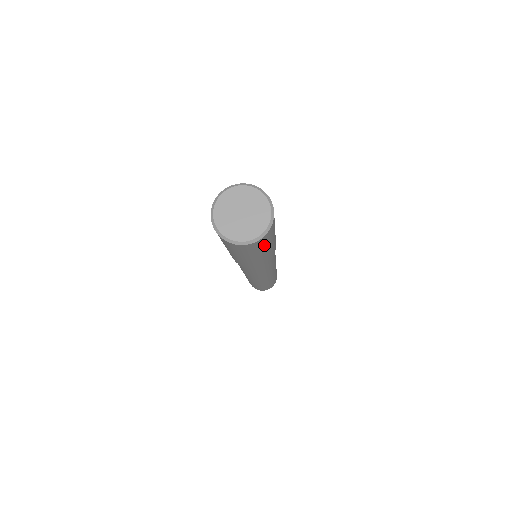
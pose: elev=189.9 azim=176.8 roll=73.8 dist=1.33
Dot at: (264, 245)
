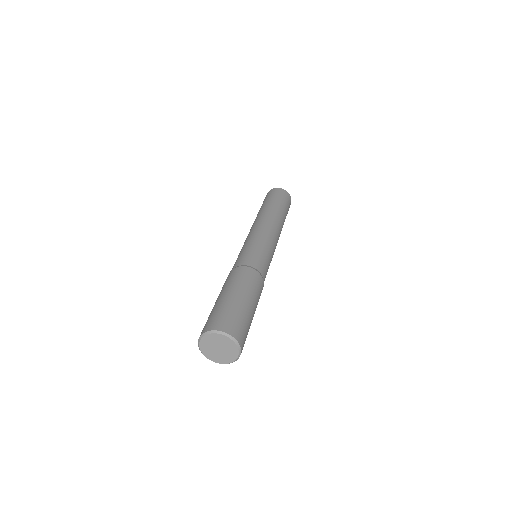
Dot at: occluded
